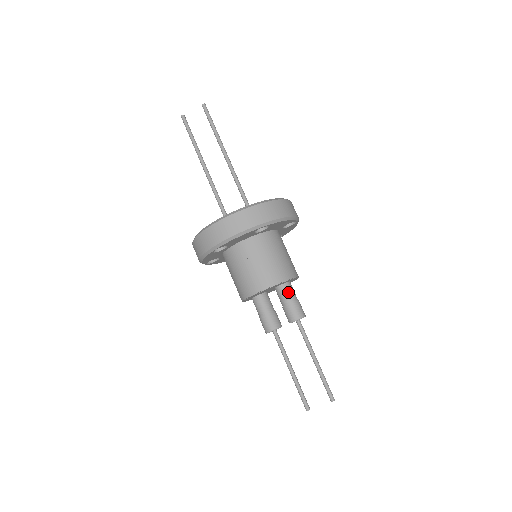
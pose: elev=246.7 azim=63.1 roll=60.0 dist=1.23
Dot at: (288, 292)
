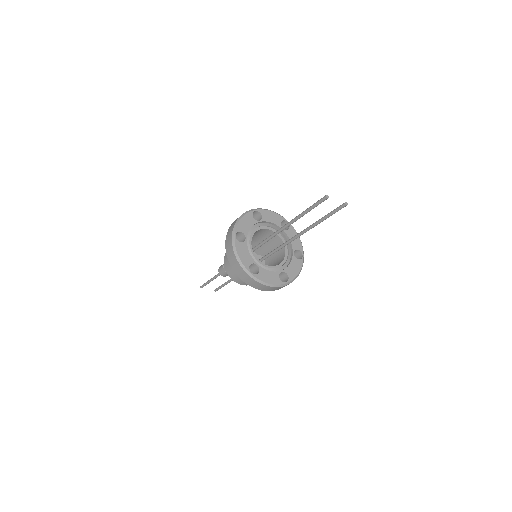
Dot at: occluded
